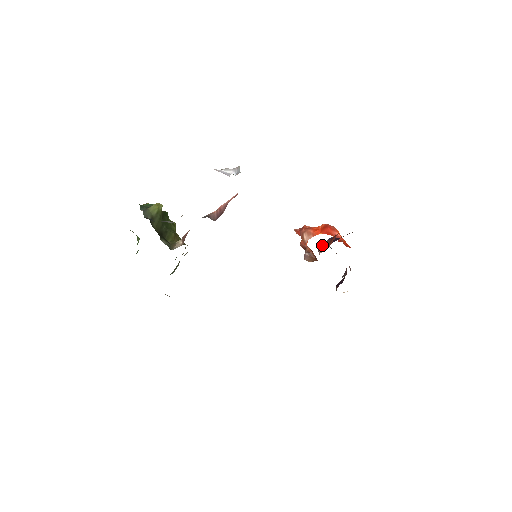
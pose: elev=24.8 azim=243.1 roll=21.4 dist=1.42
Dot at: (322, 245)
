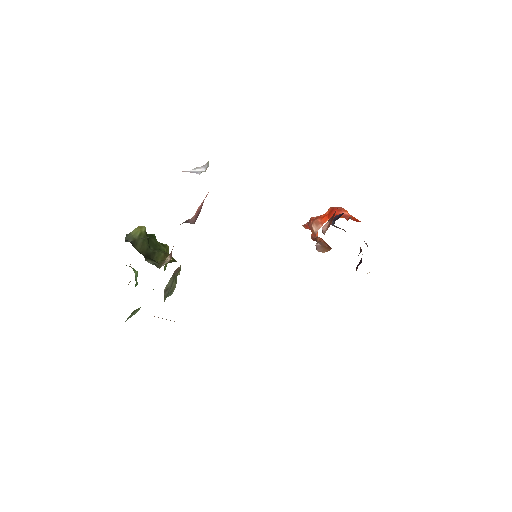
Dot at: (325, 225)
